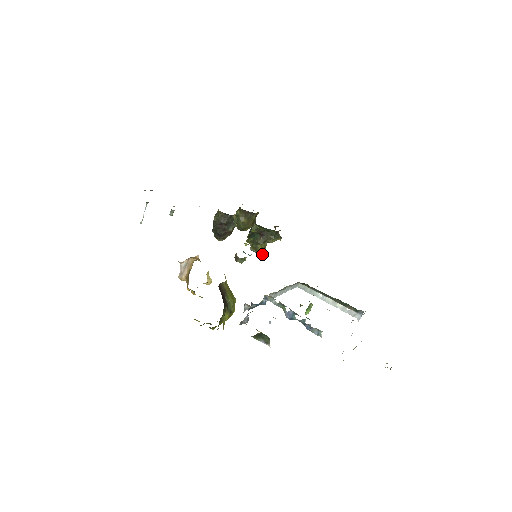
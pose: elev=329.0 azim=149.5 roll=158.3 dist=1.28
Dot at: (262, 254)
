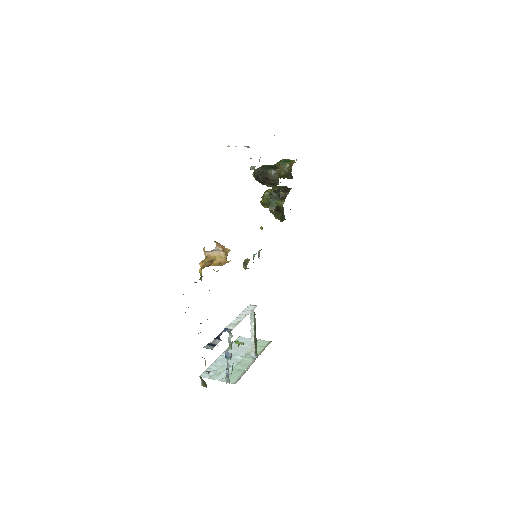
Dot at: occluded
